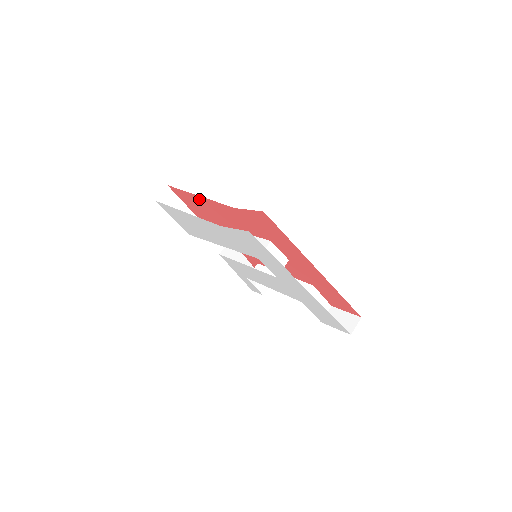
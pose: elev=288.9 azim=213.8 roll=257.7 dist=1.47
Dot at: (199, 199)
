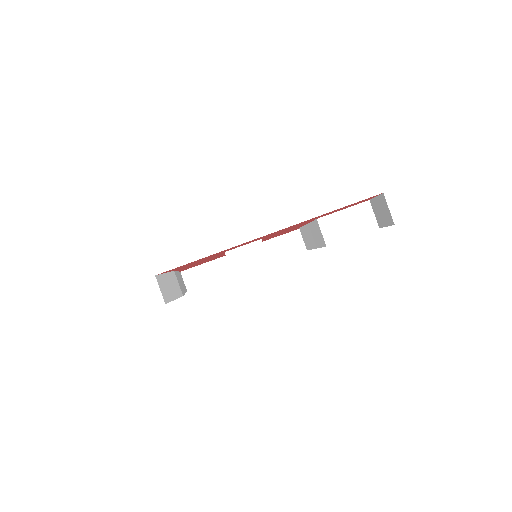
Dot at: occluded
